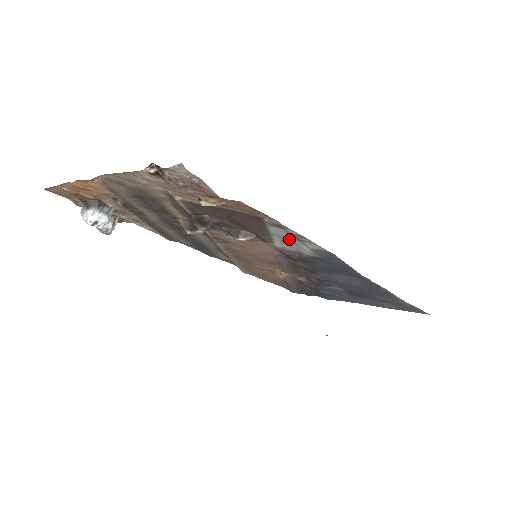
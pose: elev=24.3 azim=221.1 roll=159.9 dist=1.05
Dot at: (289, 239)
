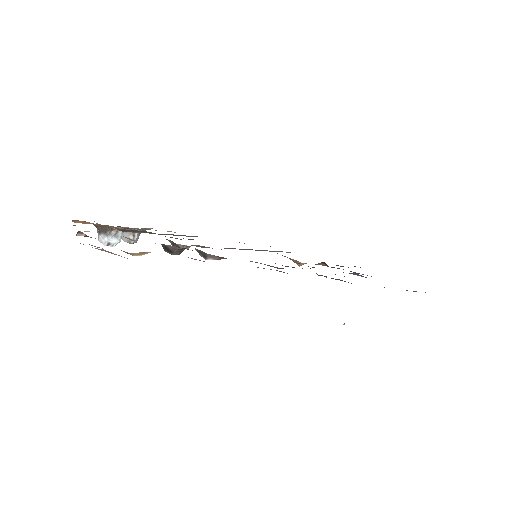
Dot at: occluded
